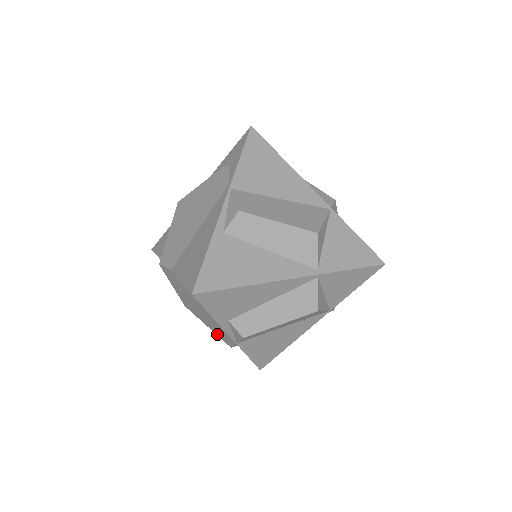
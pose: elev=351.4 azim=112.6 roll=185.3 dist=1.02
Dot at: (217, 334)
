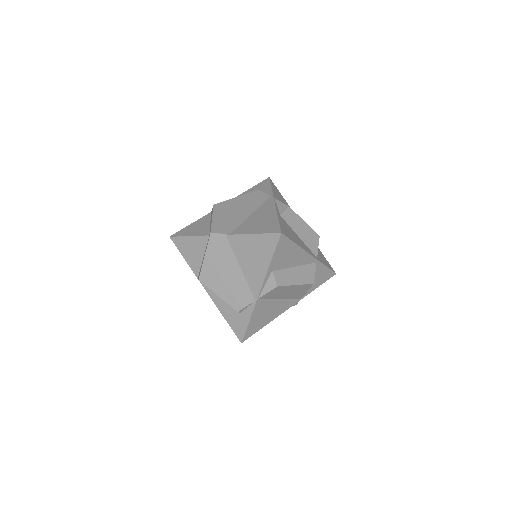
Dot at: (228, 301)
